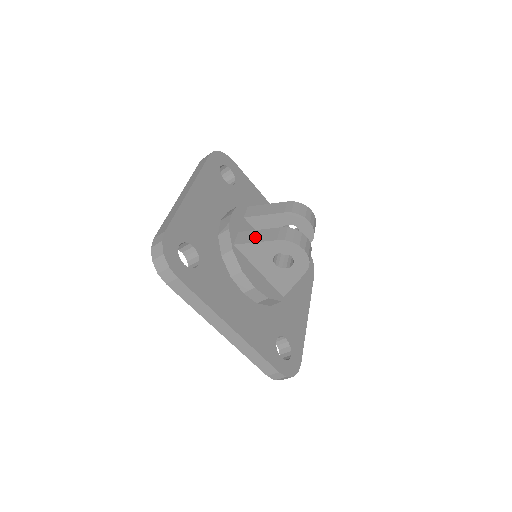
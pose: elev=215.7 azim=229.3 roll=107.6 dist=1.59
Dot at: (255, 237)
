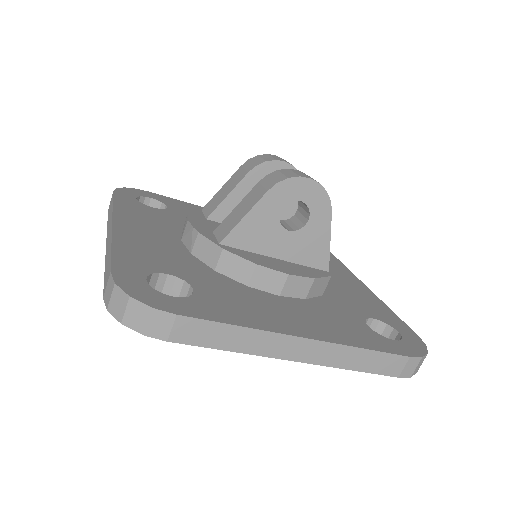
Dot at: (238, 215)
